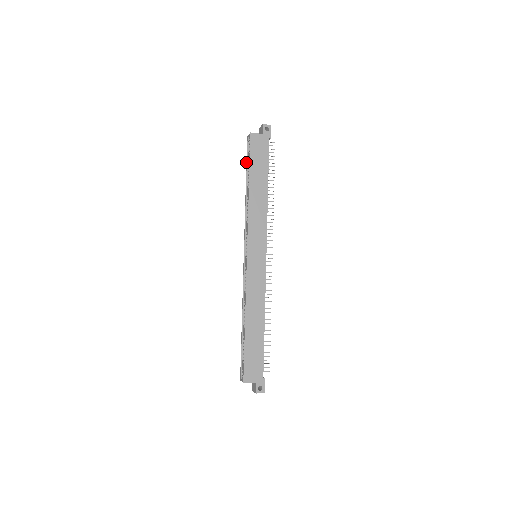
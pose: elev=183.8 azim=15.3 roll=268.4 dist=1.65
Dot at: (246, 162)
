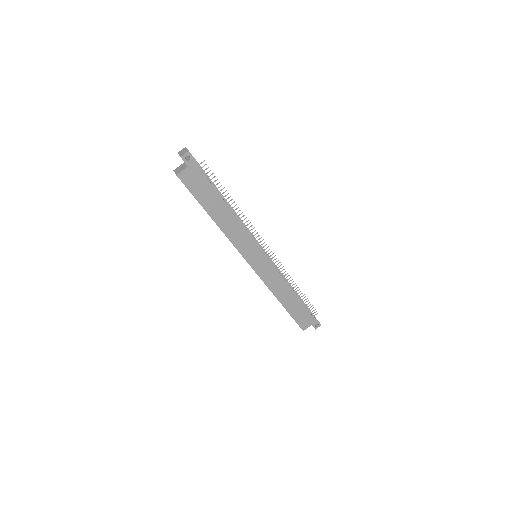
Dot at: occluded
